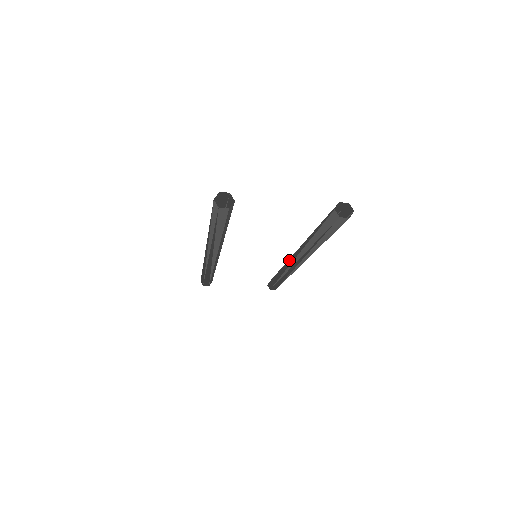
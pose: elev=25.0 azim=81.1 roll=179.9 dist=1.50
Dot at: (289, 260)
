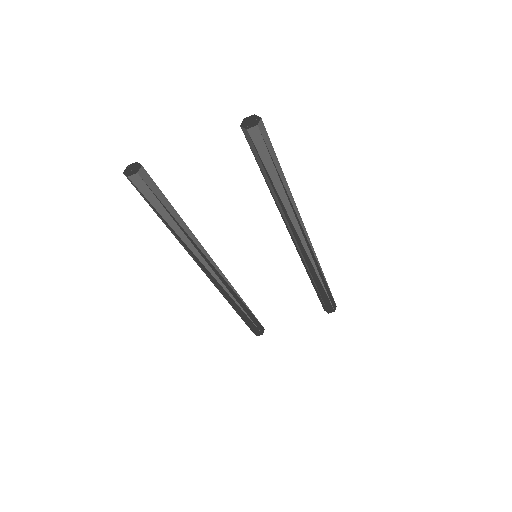
Dot at: occluded
